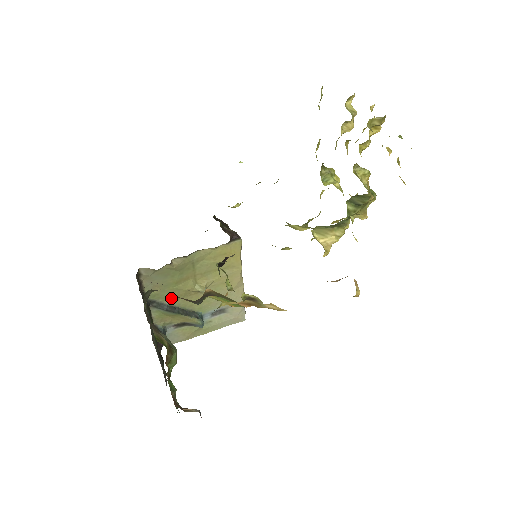
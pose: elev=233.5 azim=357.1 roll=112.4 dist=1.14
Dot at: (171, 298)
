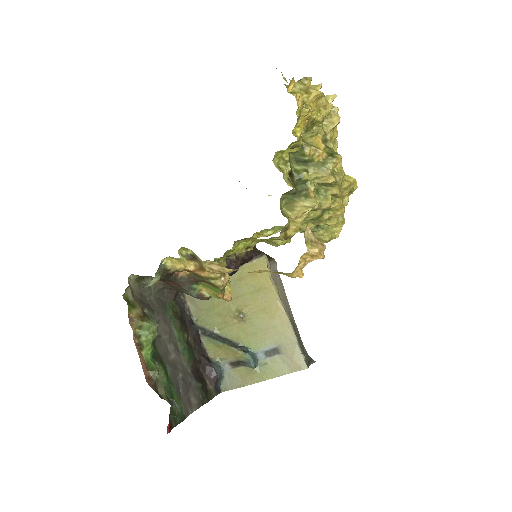
Dot at: (217, 326)
